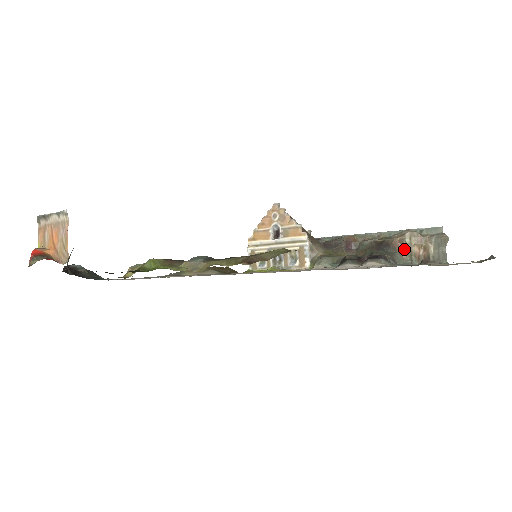
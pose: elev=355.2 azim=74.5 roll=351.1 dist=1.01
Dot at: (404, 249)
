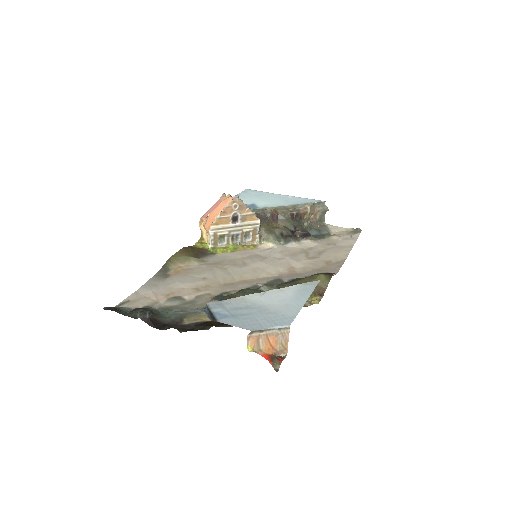
Dot at: (305, 217)
